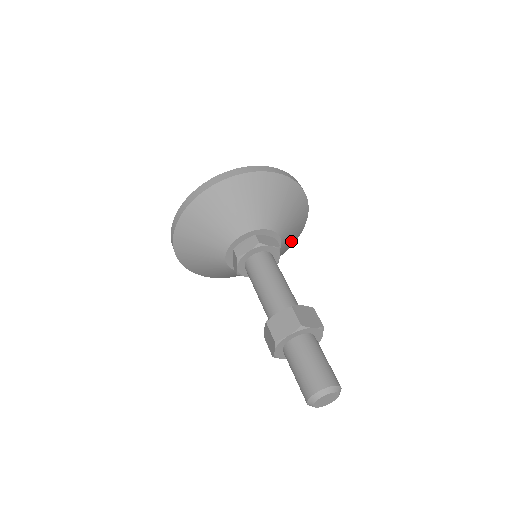
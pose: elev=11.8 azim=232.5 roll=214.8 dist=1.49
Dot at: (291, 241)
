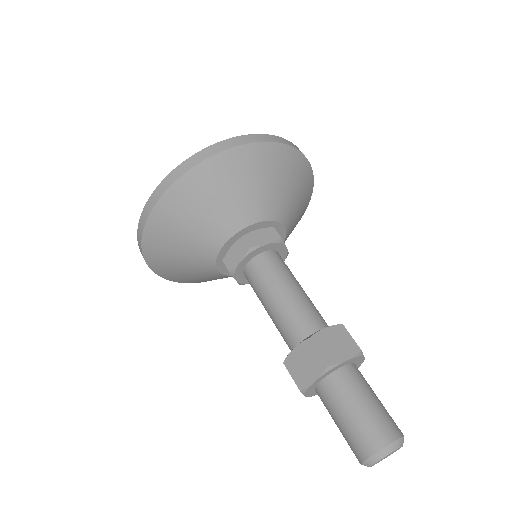
Dot at: occluded
